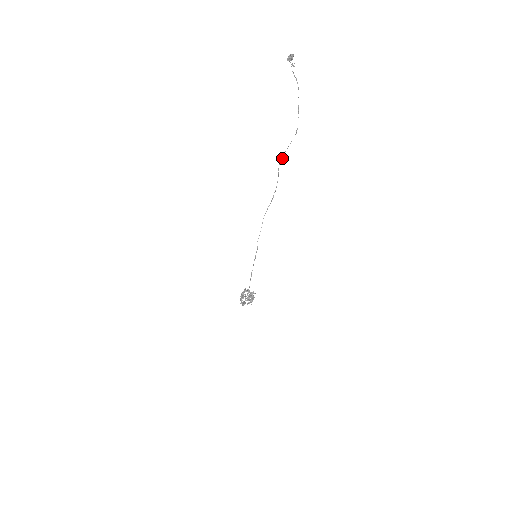
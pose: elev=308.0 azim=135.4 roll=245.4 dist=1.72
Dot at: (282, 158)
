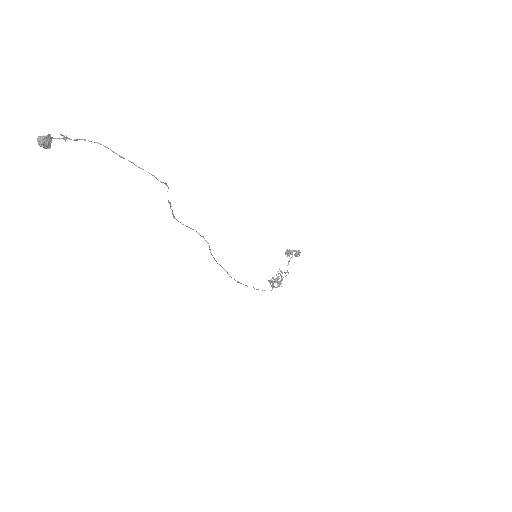
Dot at: (176, 219)
